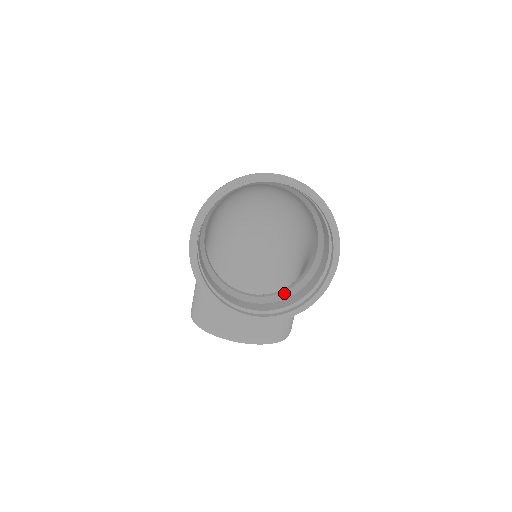
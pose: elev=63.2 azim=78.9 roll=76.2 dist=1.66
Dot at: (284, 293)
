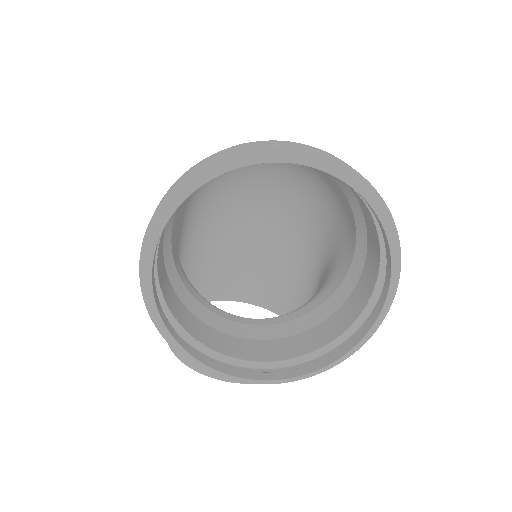
Dot at: (301, 319)
